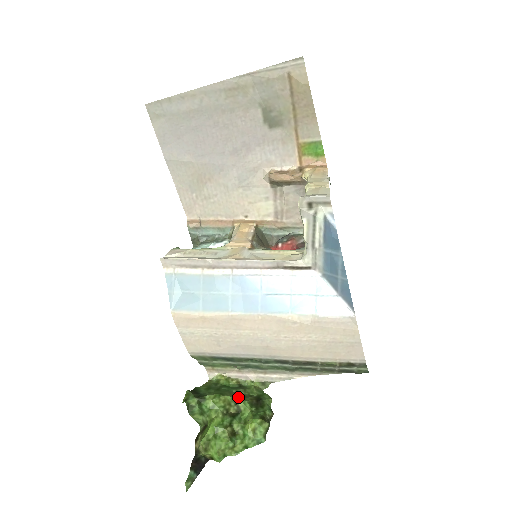
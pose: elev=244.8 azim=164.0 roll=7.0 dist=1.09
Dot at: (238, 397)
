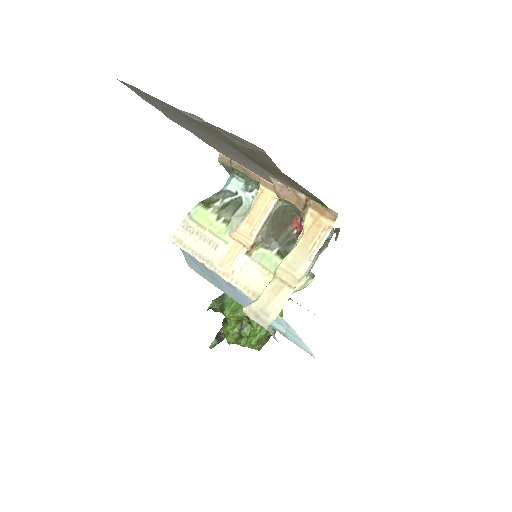
Dot at: occluded
